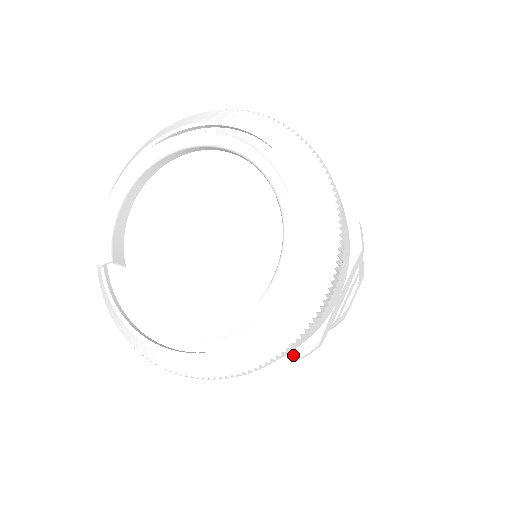
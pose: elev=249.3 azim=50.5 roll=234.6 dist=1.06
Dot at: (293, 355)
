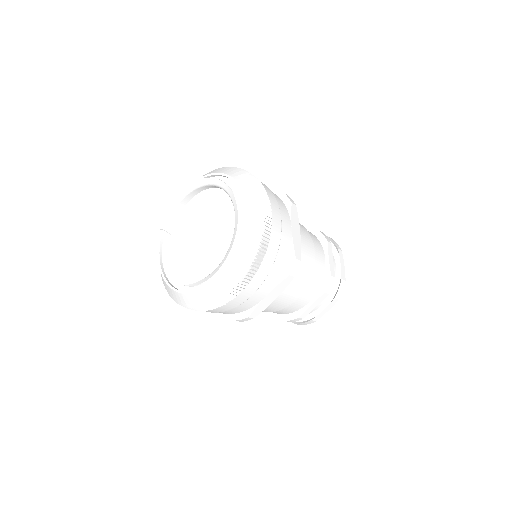
Dot at: (235, 316)
